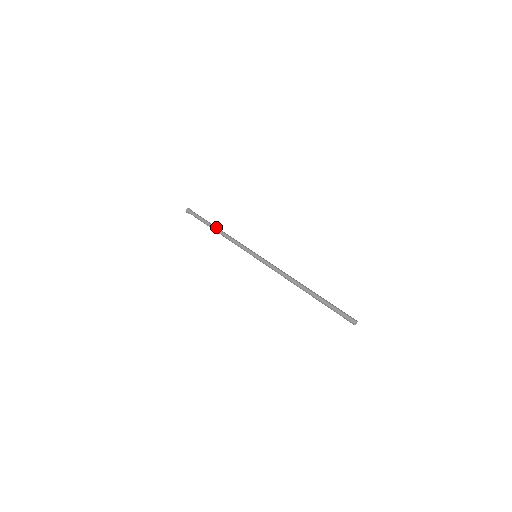
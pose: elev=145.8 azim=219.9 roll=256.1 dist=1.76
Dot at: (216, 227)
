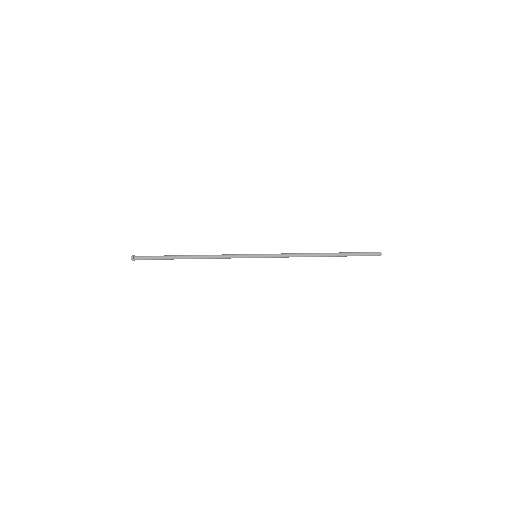
Dot at: (188, 256)
